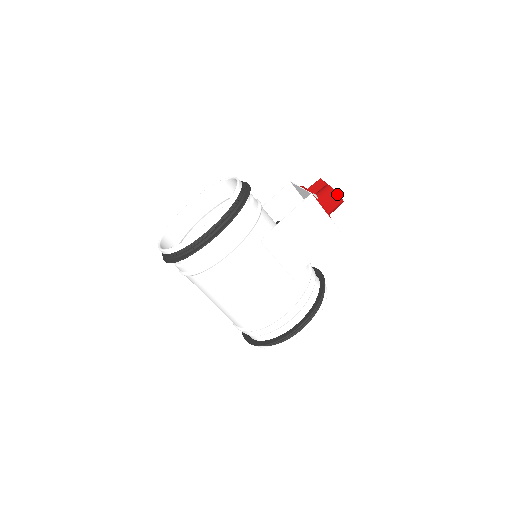
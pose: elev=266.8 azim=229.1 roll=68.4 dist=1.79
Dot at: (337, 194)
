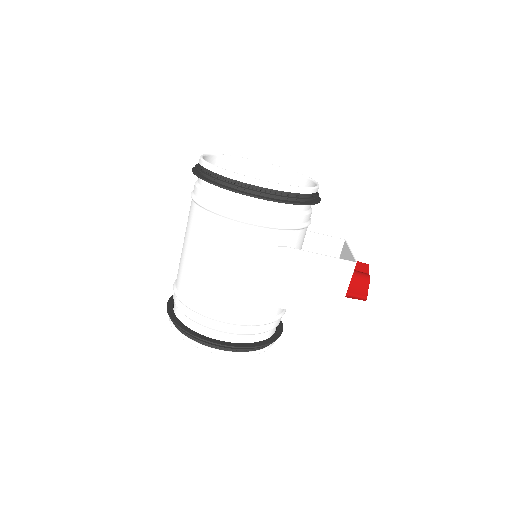
Dot at: occluded
